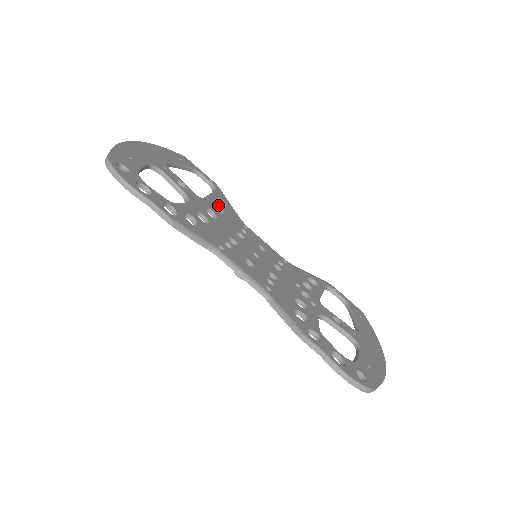
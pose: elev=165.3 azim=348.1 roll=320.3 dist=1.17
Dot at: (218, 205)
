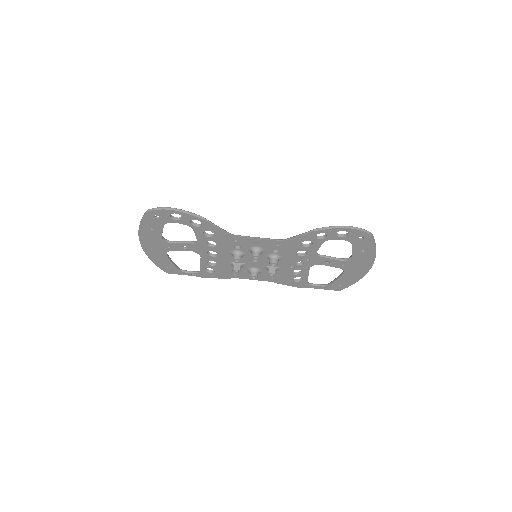
Dot at: (211, 263)
